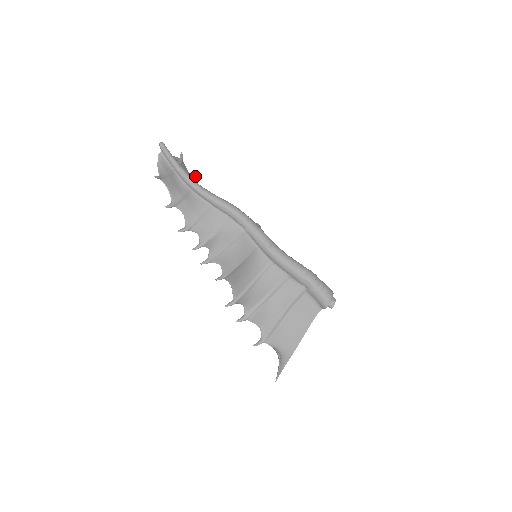
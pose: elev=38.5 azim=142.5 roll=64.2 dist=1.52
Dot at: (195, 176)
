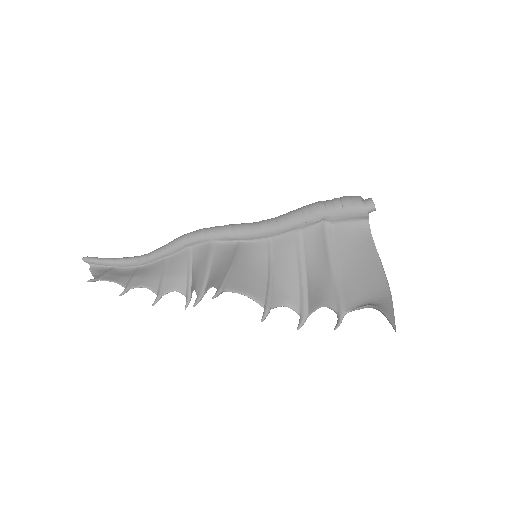
Dot at: occluded
